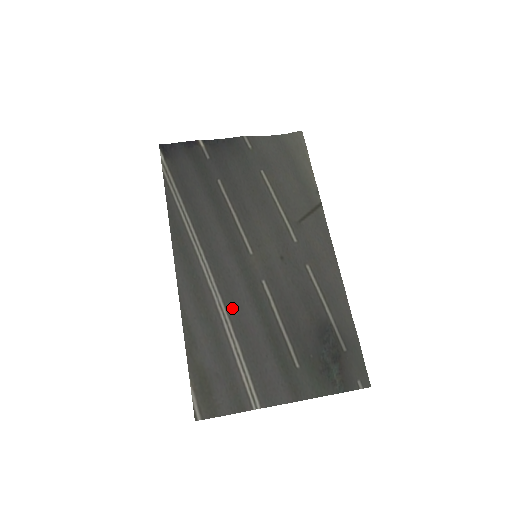
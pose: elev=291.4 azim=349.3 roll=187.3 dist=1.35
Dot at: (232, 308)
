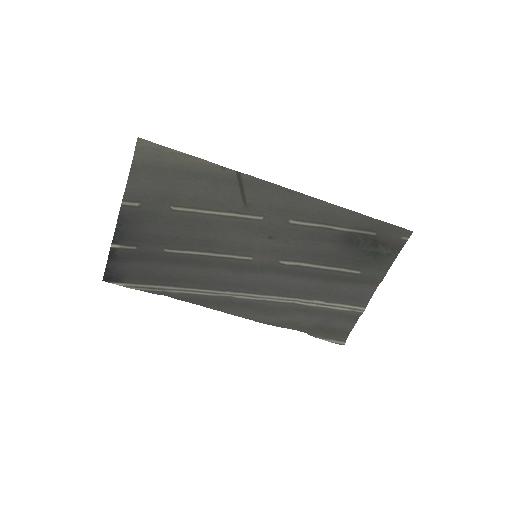
Dot at: (287, 292)
